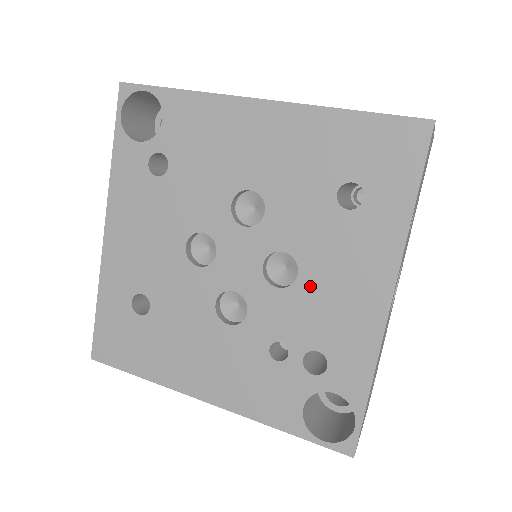
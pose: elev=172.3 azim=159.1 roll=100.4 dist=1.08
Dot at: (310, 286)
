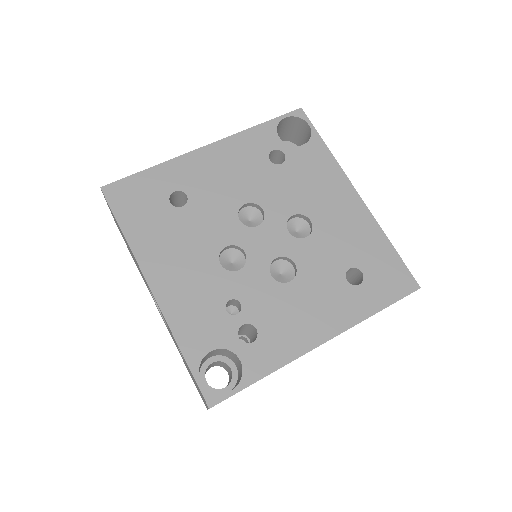
Dot at: (290, 293)
